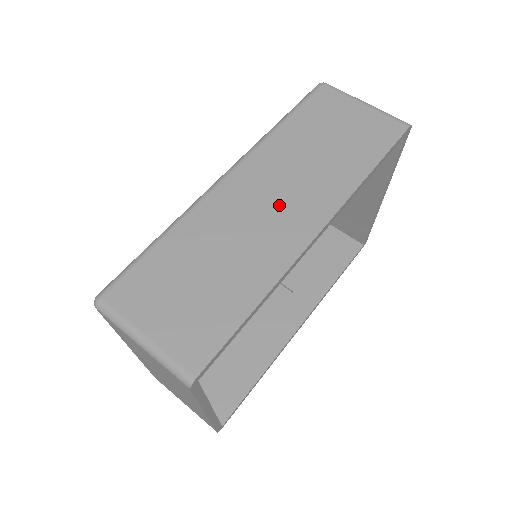
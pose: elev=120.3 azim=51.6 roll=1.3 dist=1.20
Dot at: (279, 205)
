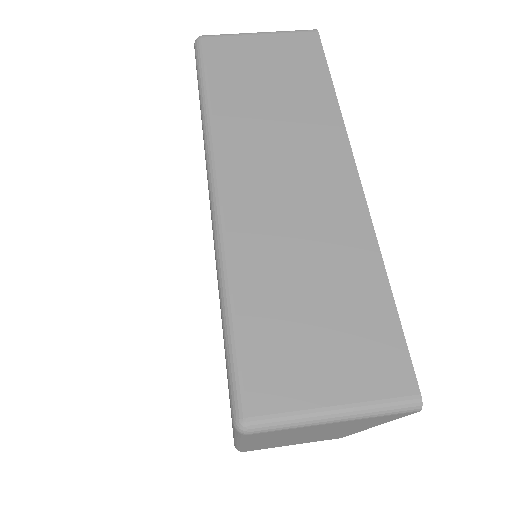
Dot at: (298, 178)
